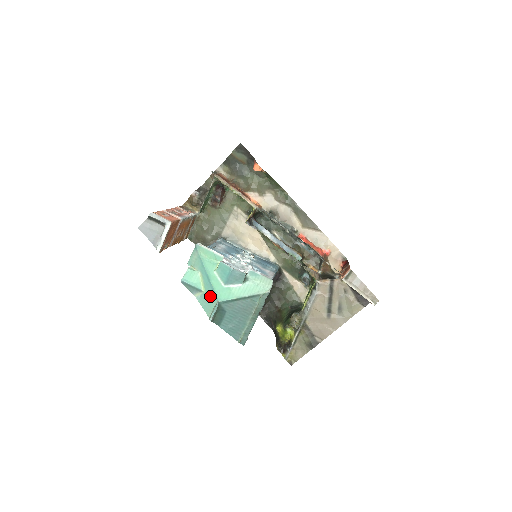
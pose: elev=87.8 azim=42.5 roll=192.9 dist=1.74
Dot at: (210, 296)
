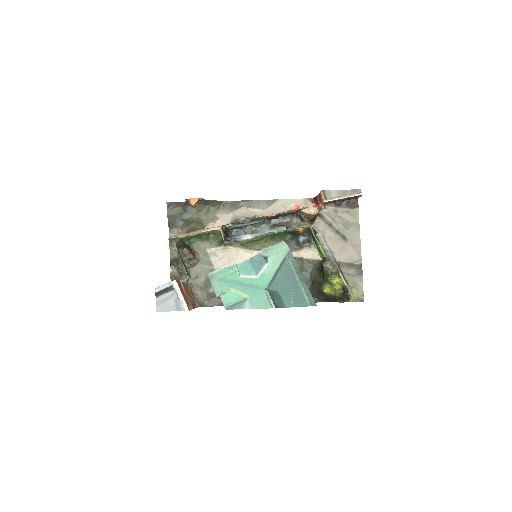
Dot at: (256, 294)
